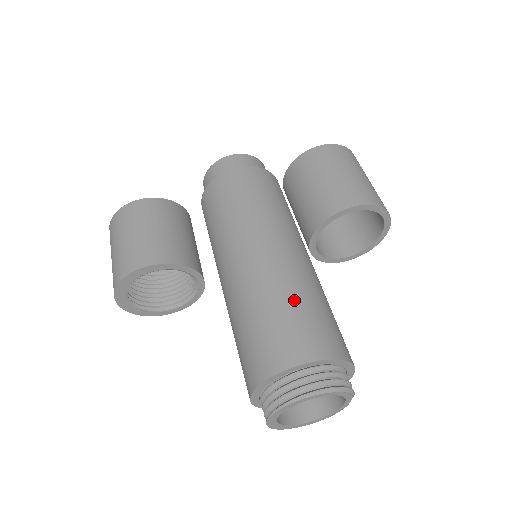
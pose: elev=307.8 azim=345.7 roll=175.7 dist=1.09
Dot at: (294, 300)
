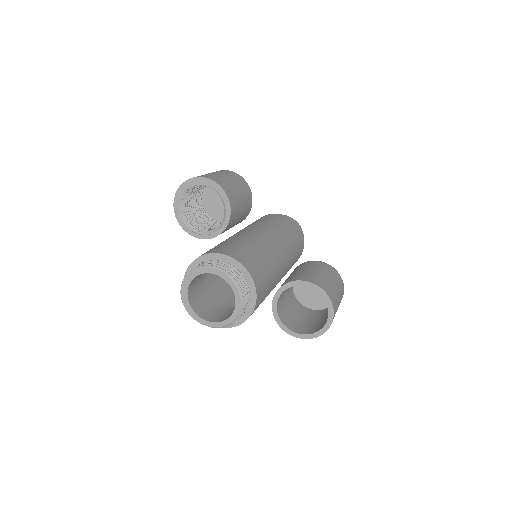
Dot at: (266, 260)
